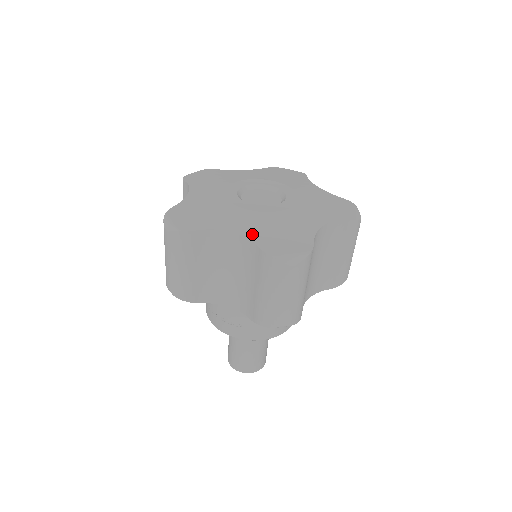
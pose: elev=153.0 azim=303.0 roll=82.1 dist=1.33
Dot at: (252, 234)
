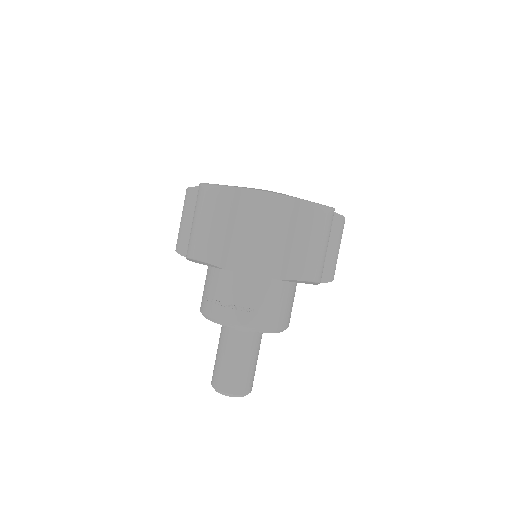
Dot at: occluded
